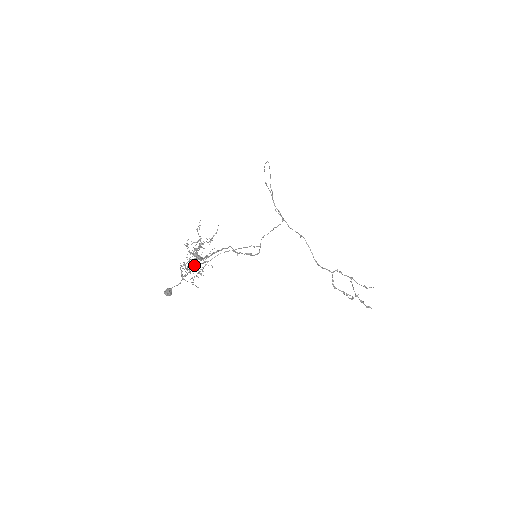
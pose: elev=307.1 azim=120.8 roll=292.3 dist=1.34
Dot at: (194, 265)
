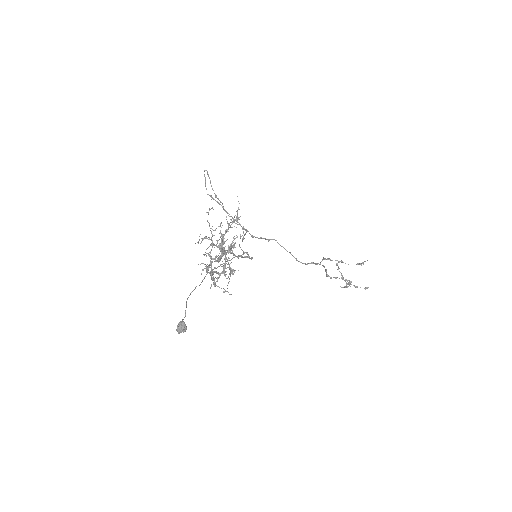
Dot at: (231, 253)
